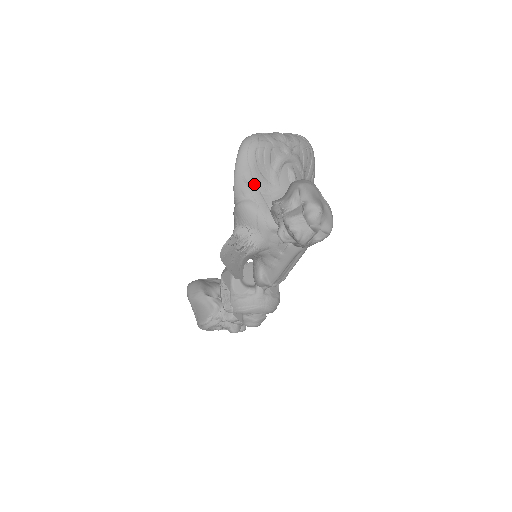
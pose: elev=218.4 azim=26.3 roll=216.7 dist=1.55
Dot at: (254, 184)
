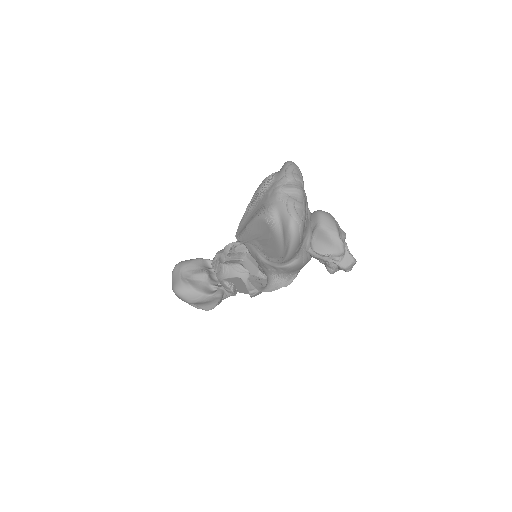
Dot at: occluded
